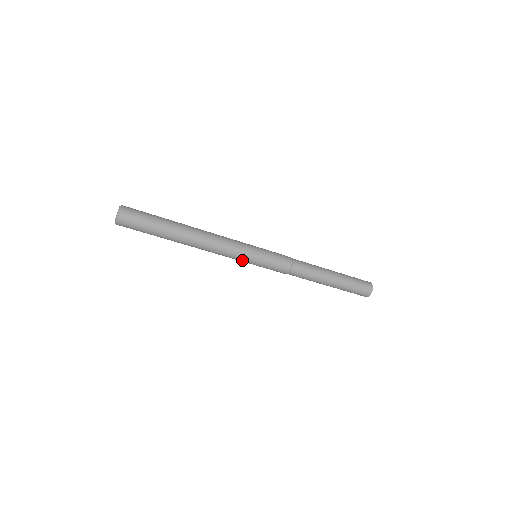
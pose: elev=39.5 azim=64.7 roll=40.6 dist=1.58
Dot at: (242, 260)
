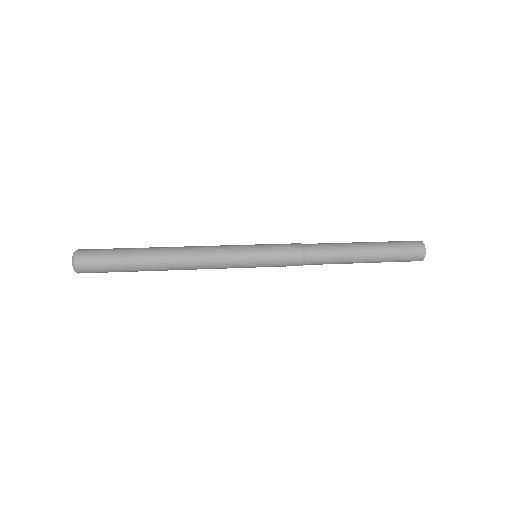
Dot at: occluded
